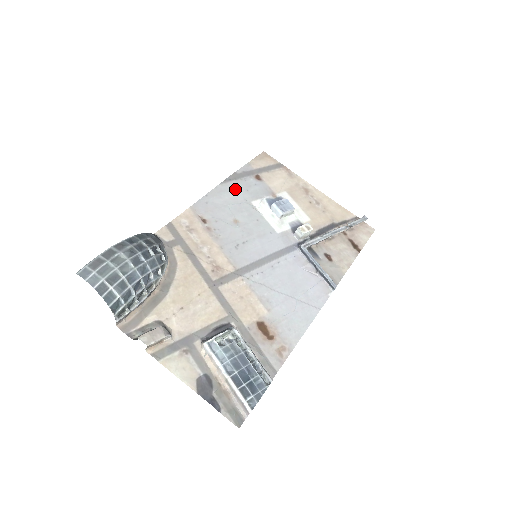
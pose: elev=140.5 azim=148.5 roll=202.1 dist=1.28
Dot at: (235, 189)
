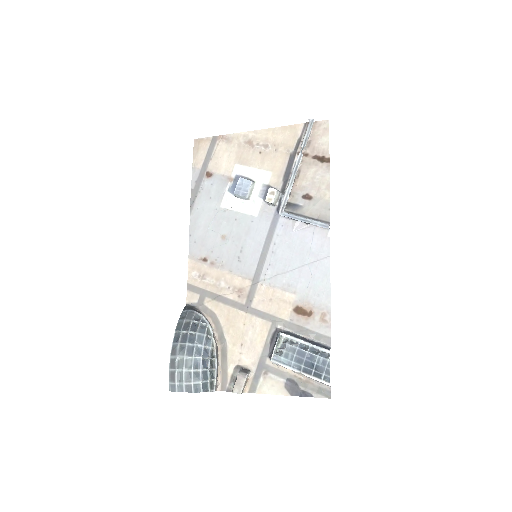
Dot at: (202, 207)
